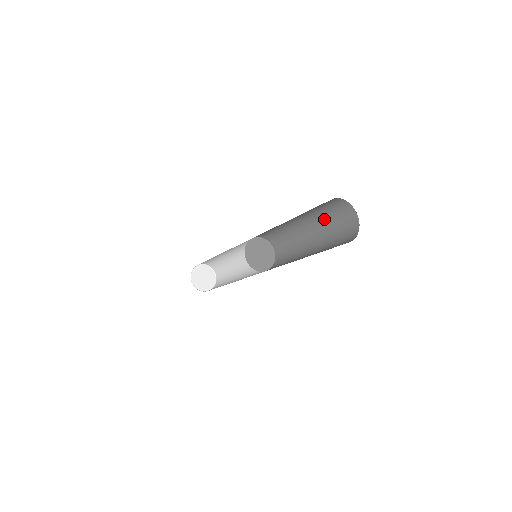
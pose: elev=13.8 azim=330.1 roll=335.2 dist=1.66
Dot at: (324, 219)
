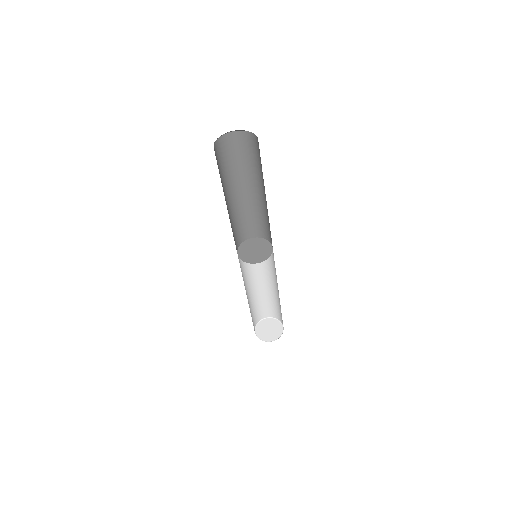
Dot at: (236, 168)
